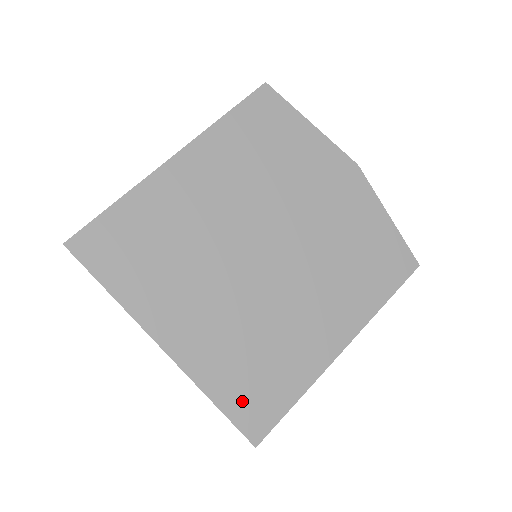
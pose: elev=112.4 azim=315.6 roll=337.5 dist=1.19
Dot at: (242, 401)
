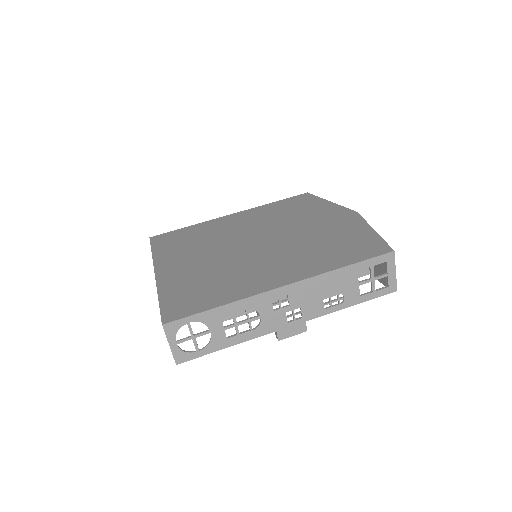
Dot at: (177, 300)
